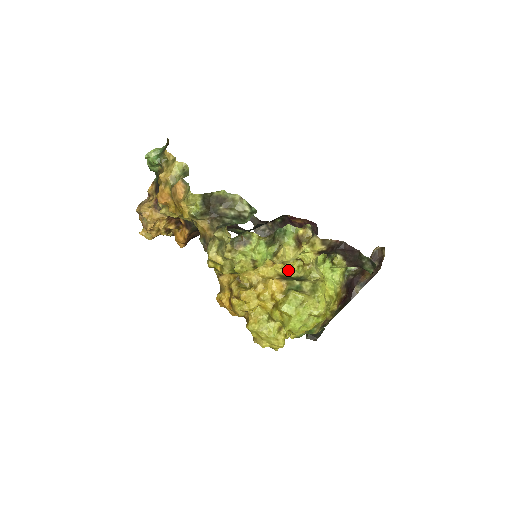
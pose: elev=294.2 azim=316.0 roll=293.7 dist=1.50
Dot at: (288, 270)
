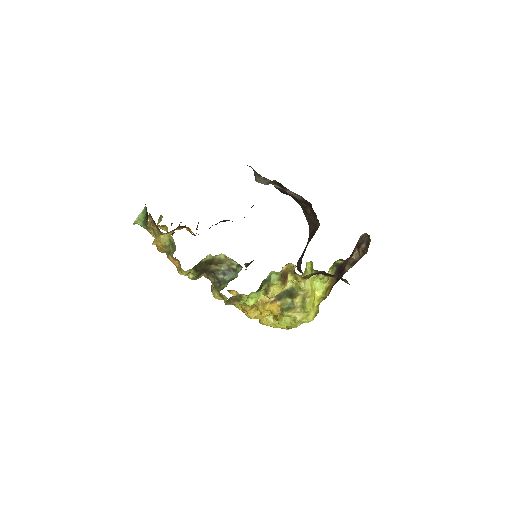
Dot at: occluded
